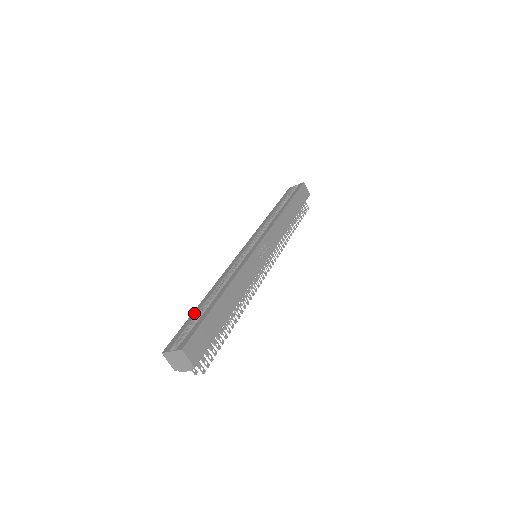
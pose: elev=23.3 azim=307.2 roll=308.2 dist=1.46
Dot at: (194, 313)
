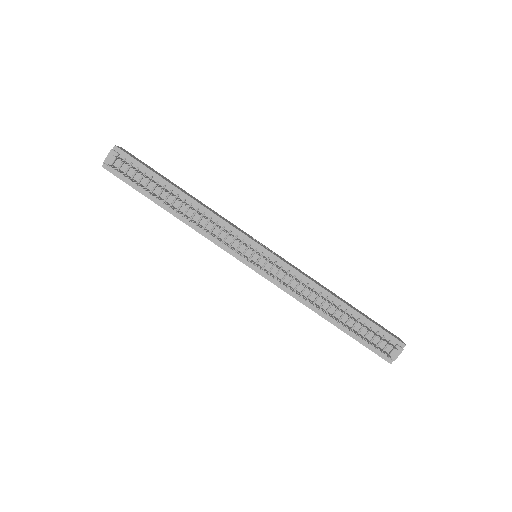
Dot at: occluded
